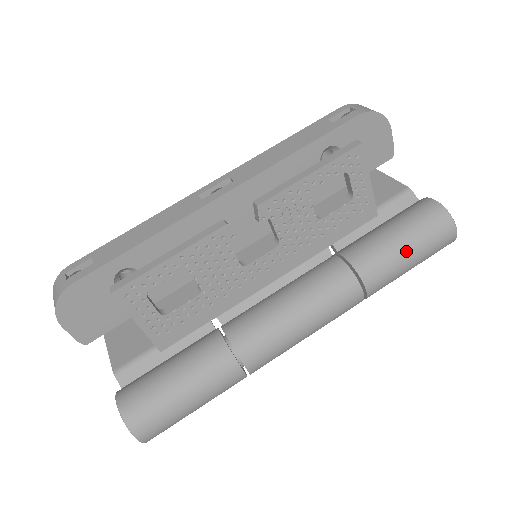
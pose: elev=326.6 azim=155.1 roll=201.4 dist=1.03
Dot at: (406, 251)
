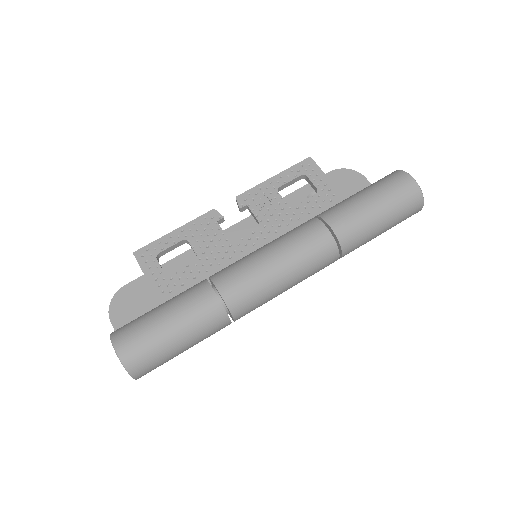
Dot at: (361, 195)
